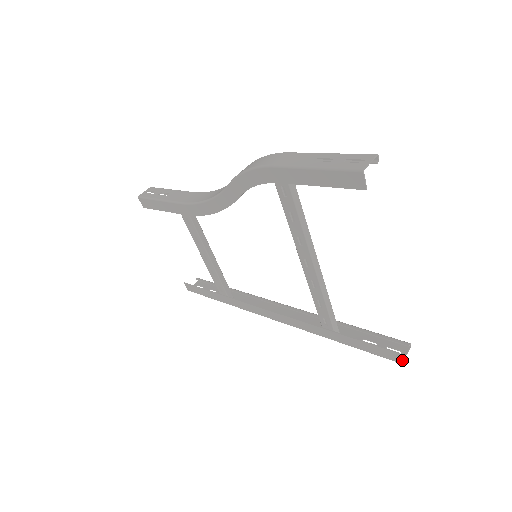
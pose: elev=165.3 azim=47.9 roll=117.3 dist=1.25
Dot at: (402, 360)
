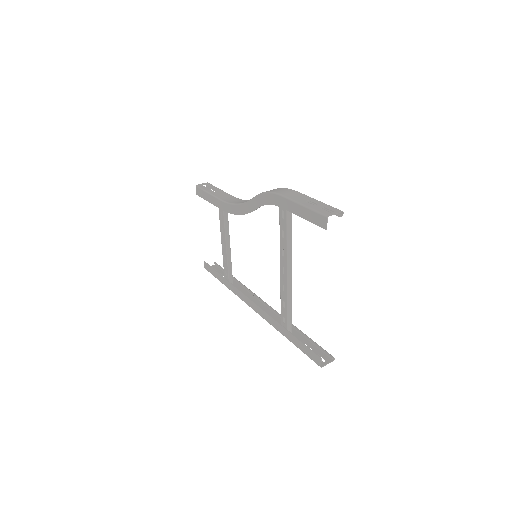
Dot at: (323, 366)
